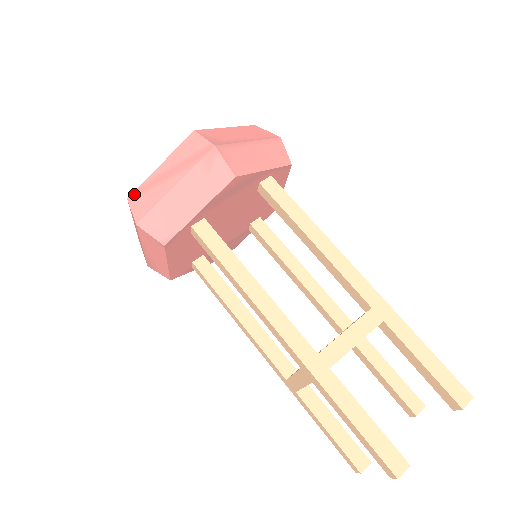
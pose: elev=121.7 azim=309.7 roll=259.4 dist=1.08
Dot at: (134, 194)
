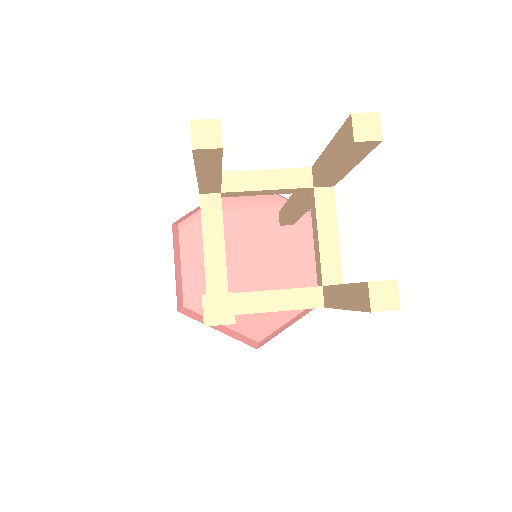
Dot at: occluded
